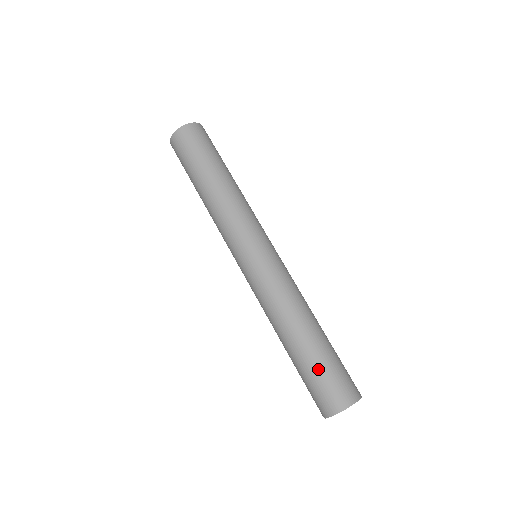
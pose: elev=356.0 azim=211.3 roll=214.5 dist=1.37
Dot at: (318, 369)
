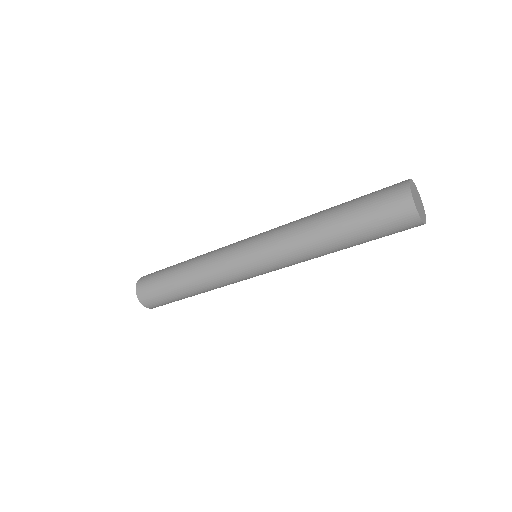
Dot at: (362, 200)
